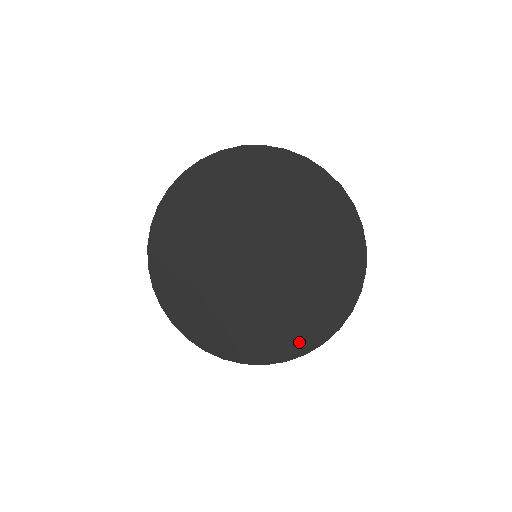
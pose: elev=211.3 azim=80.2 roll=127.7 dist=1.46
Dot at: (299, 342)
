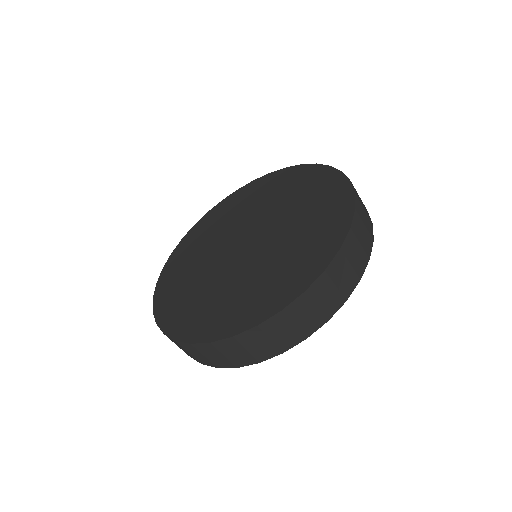
Dot at: (295, 283)
